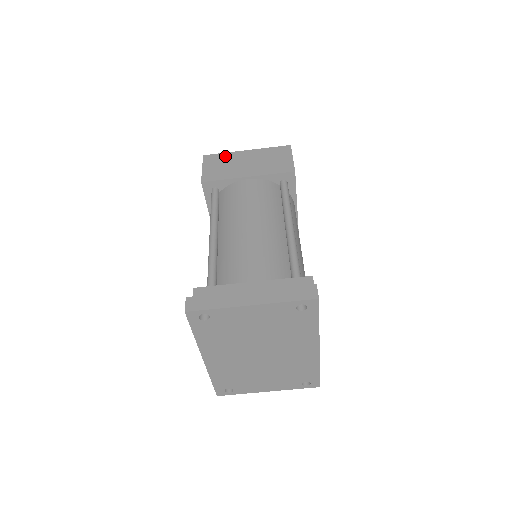
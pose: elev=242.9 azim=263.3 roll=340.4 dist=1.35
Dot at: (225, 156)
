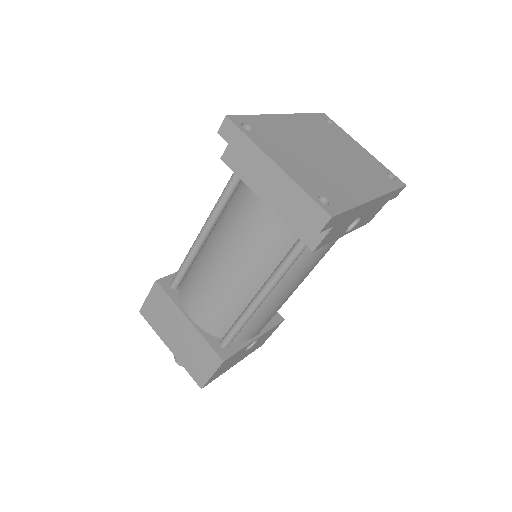
Dot at: occluded
